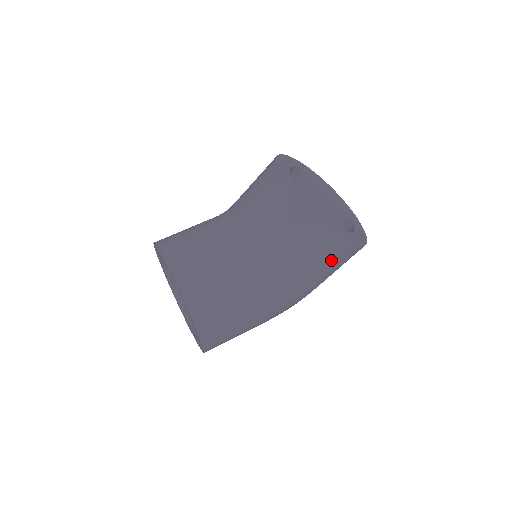
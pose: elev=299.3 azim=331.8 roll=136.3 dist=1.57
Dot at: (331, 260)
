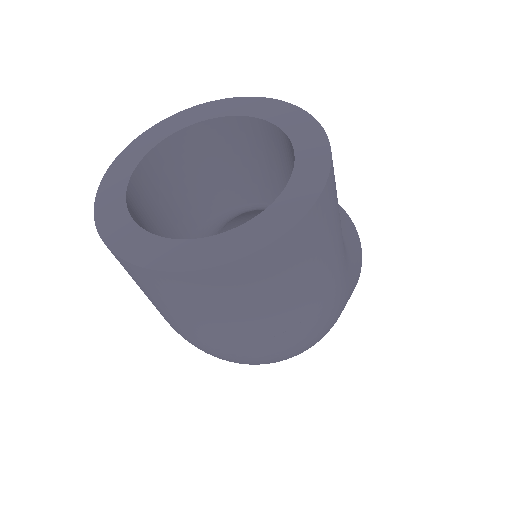
Dot at: (357, 246)
